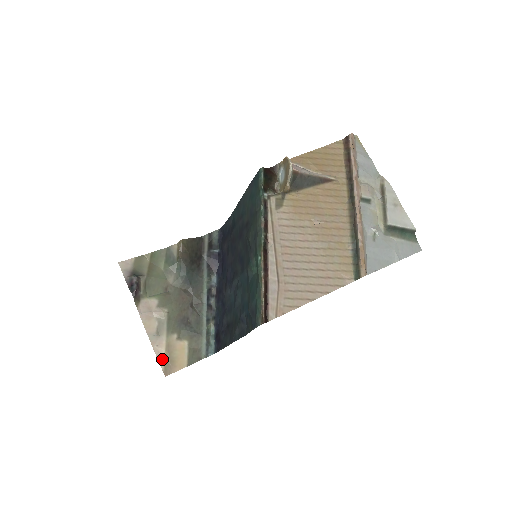
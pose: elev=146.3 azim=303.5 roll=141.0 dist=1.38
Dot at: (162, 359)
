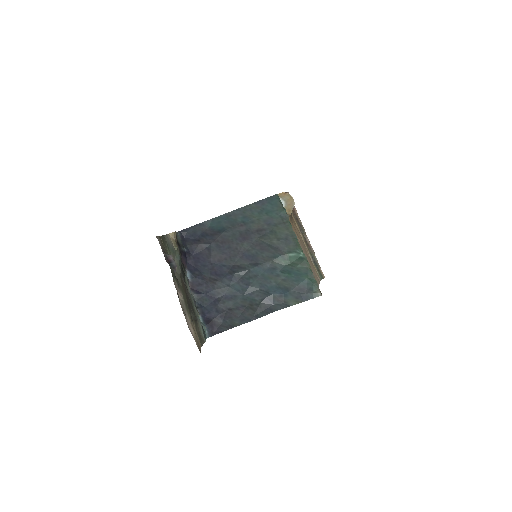
Dot at: (194, 337)
